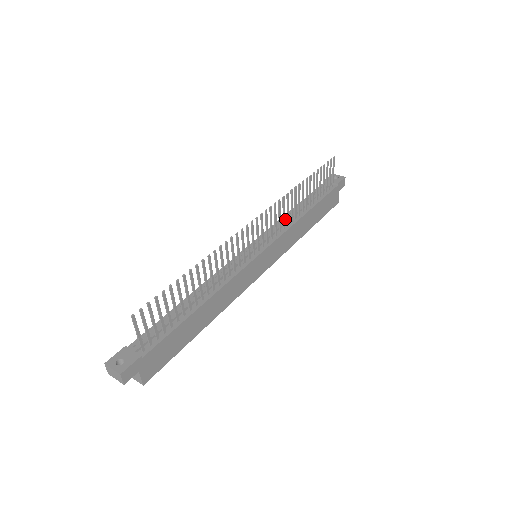
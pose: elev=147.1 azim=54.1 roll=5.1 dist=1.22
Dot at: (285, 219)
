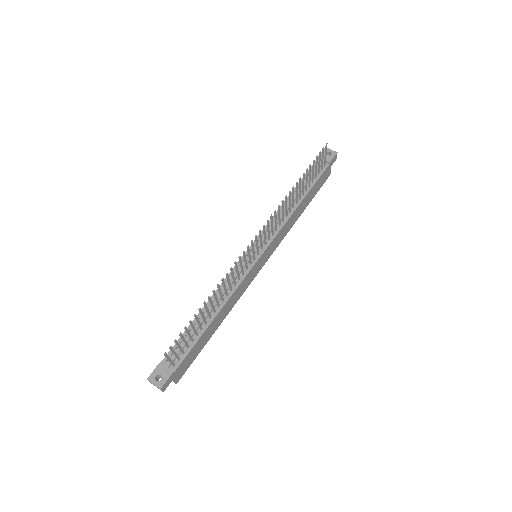
Dot at: (280, 214)
